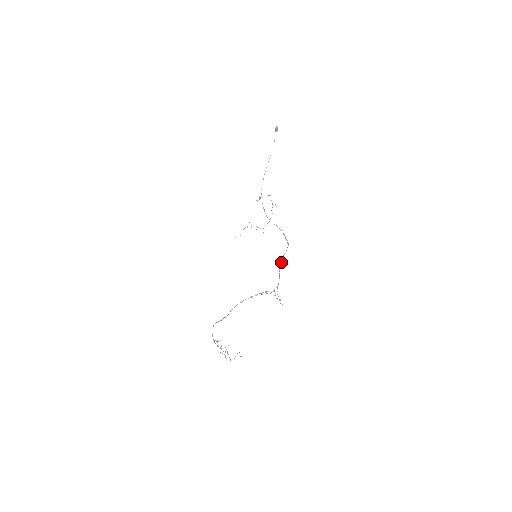
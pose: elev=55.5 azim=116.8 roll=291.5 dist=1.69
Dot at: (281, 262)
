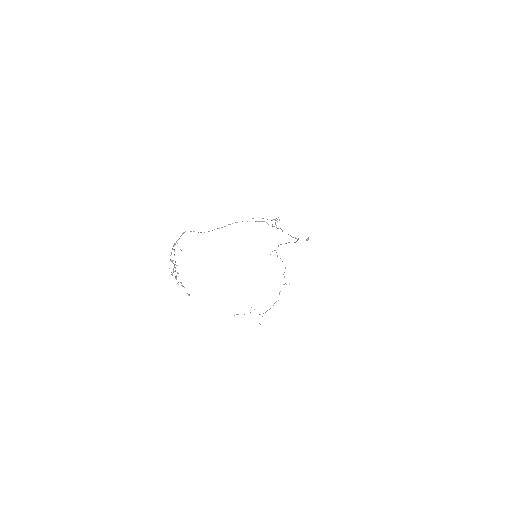
Dot at: occluded
